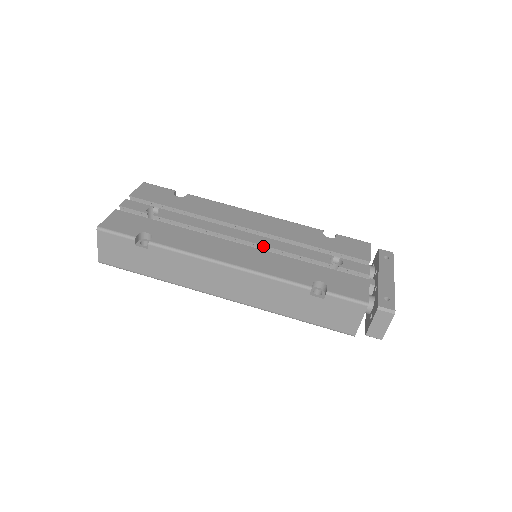
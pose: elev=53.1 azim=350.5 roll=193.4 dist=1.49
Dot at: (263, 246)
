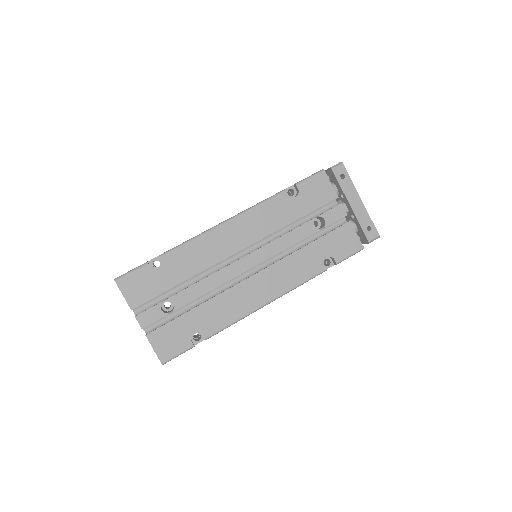
Dot at: (267, 259)
